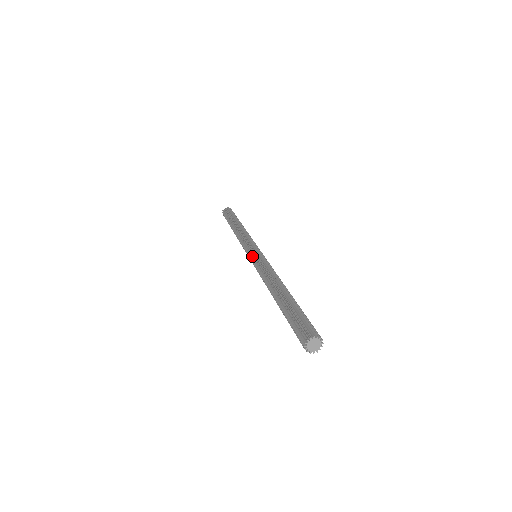
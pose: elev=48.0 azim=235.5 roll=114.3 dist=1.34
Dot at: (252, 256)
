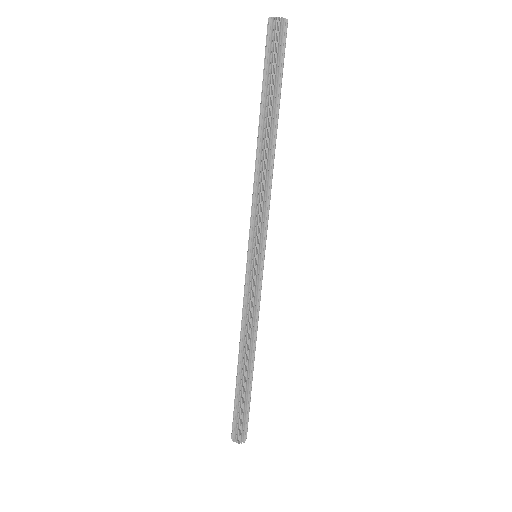
Dot at: (247, 264)
